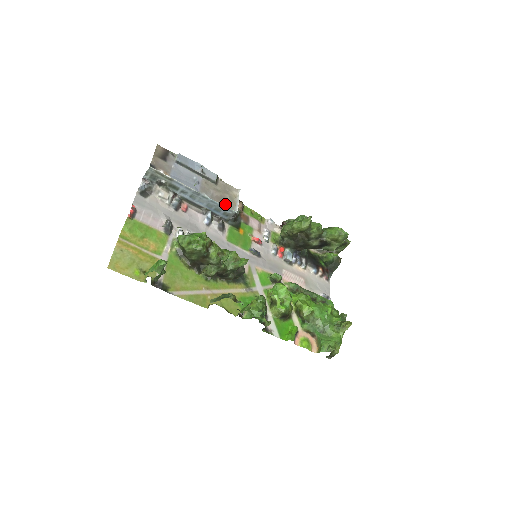
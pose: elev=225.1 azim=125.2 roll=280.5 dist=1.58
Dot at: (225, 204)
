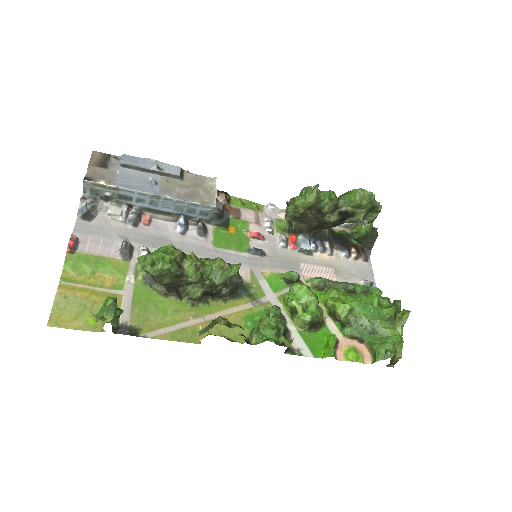
Dot at: (198, 201)
